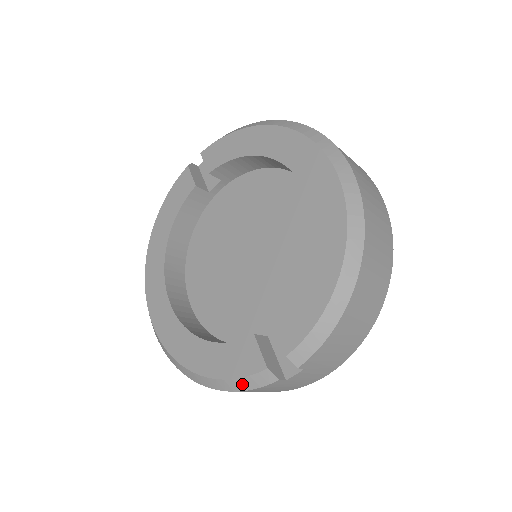
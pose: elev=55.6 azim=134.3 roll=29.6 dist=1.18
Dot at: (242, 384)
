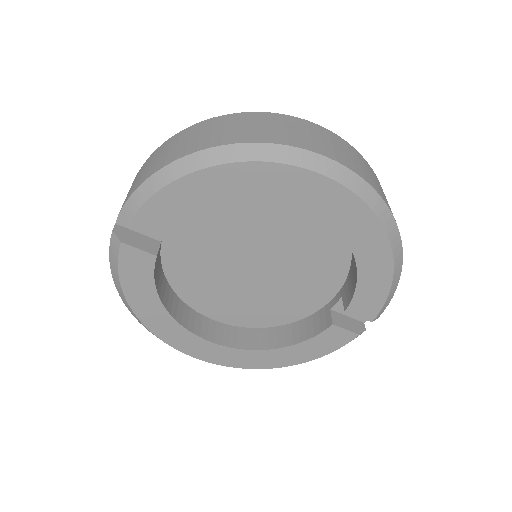
Dot at: occluded
